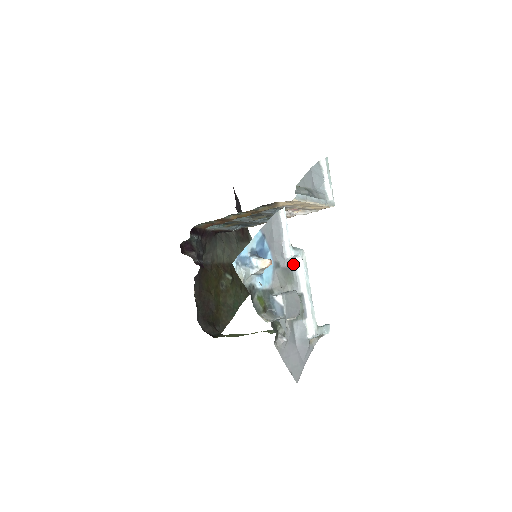
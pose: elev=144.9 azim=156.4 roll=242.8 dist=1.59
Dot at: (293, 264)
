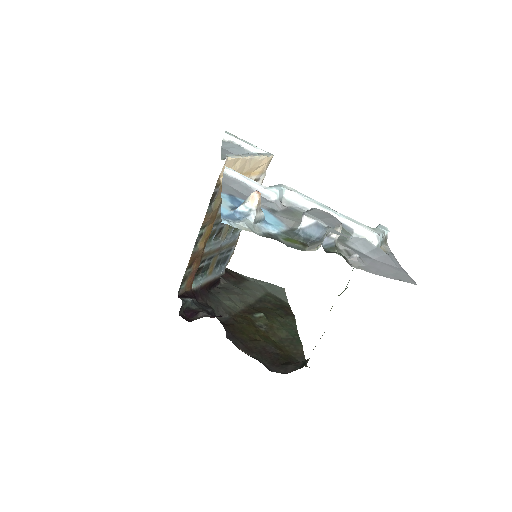
Dot at: (287, 203)
